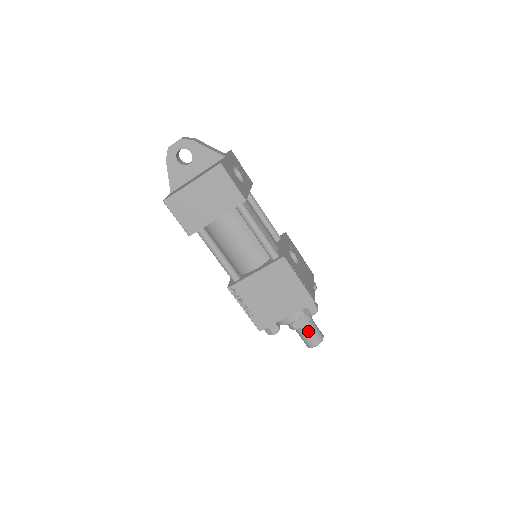
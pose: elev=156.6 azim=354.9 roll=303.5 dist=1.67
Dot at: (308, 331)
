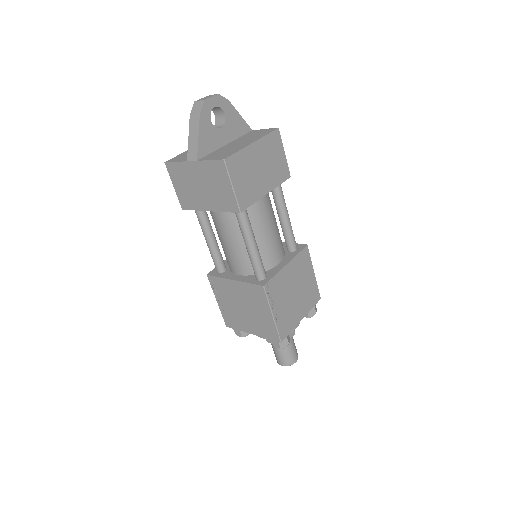
Dot at: (293, 343)
